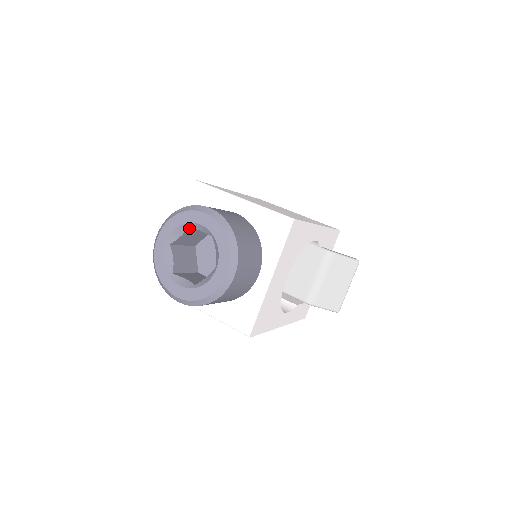
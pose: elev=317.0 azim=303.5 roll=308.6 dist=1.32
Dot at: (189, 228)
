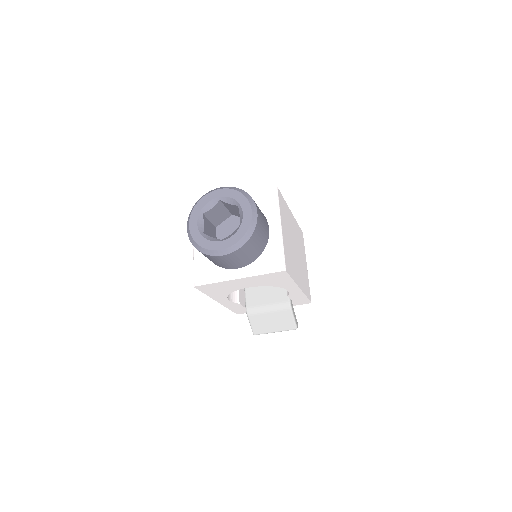
Dot at: (238, 206)
